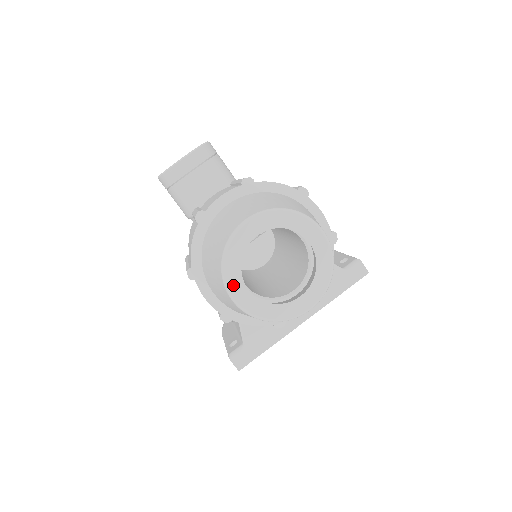
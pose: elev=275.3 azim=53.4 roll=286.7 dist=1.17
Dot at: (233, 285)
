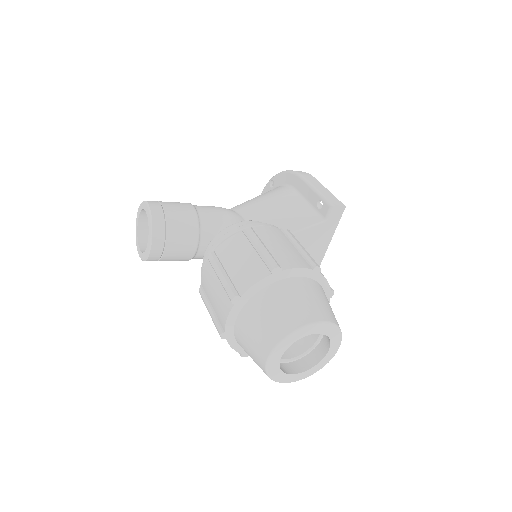
Dot at: (286, 380)
